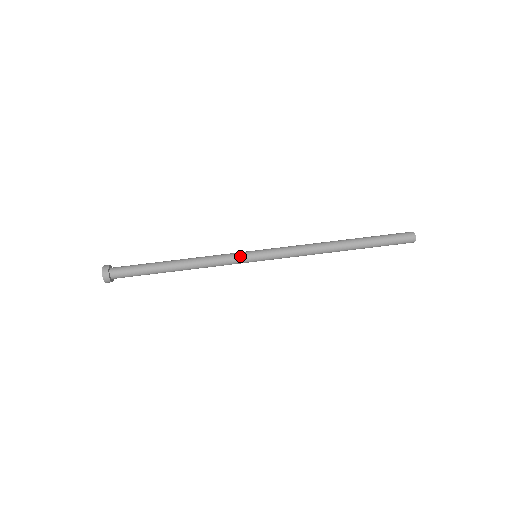
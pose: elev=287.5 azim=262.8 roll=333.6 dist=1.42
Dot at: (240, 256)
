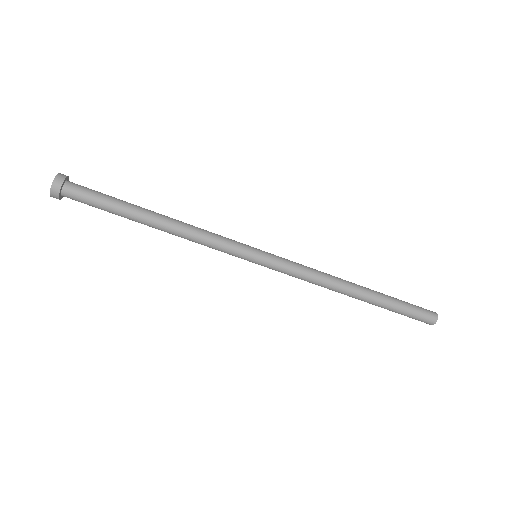
Dot at: (238, 250)
